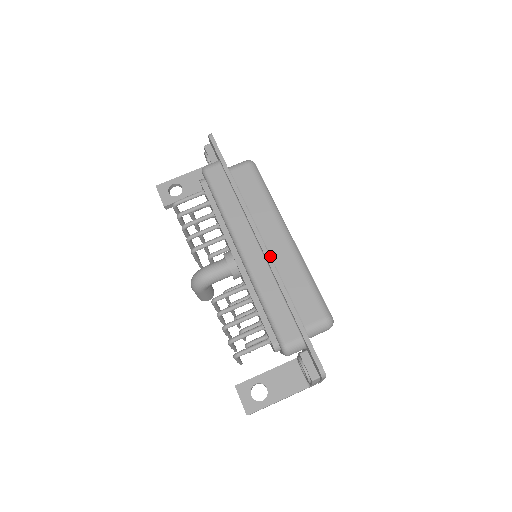
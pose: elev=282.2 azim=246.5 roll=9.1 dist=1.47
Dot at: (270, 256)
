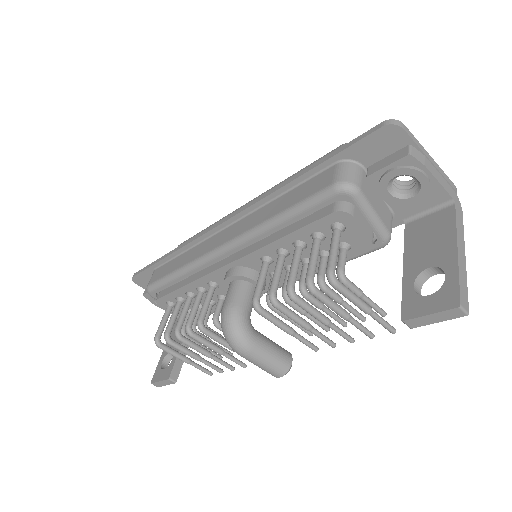
Dot at: occluded
